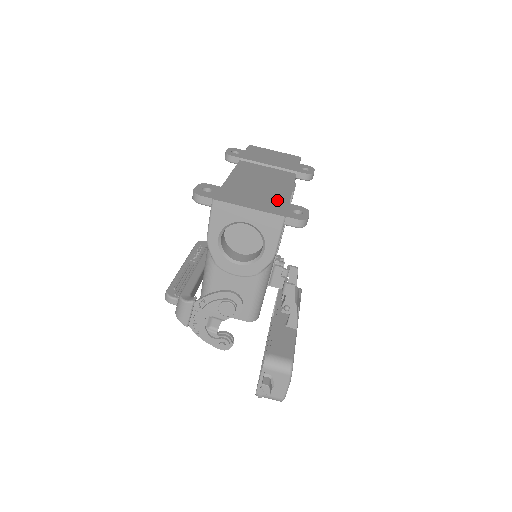
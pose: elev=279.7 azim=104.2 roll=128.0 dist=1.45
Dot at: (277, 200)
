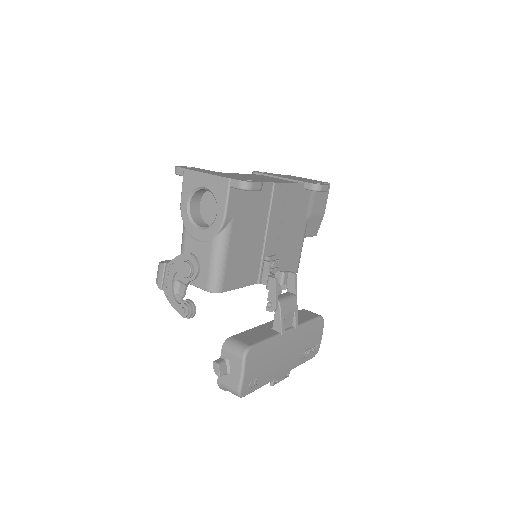
Dot at: occluded
